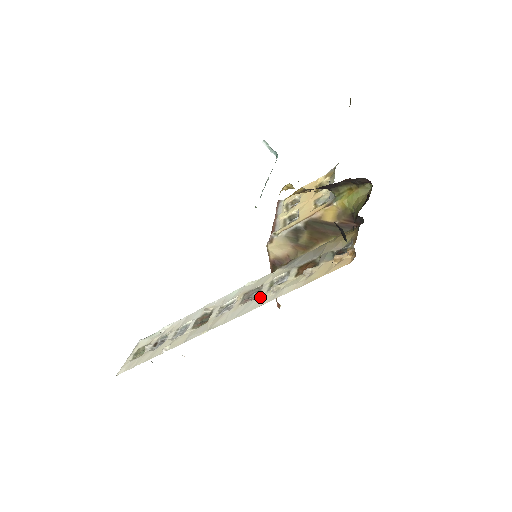
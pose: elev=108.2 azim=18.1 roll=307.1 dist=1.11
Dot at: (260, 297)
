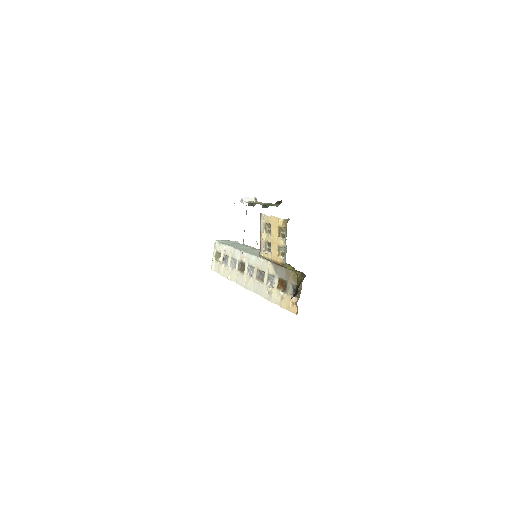
Dot at: (263, 288)
